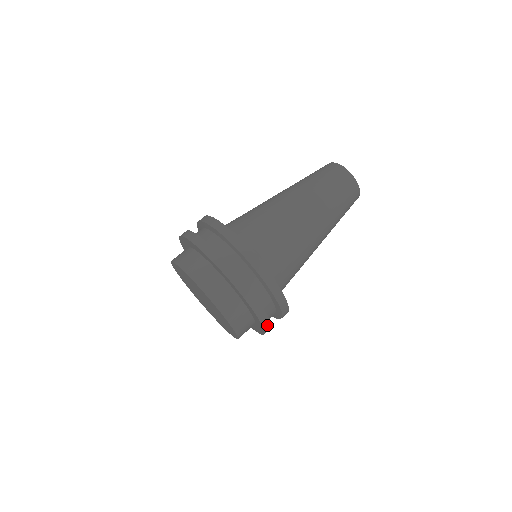
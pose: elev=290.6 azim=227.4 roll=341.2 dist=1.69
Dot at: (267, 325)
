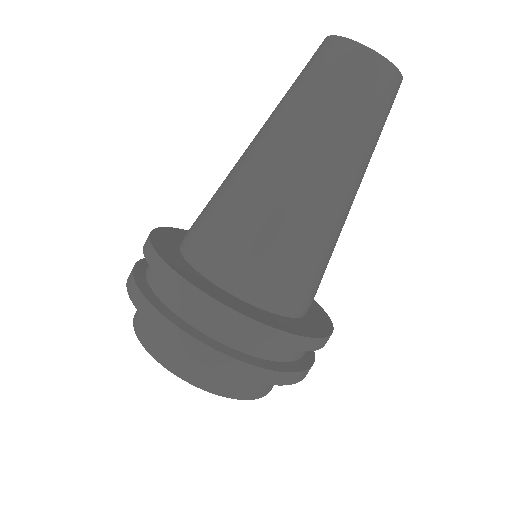
Dot at: (308, 371)
